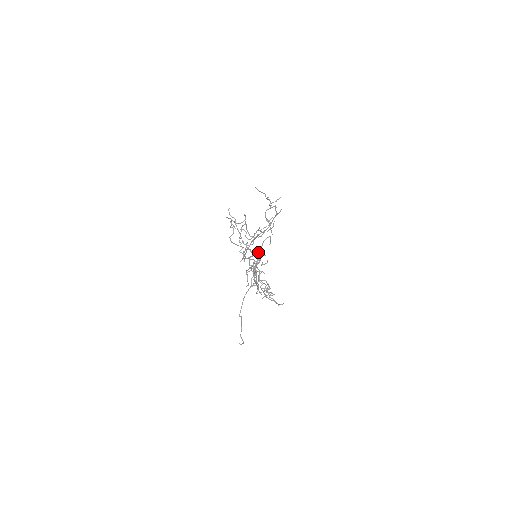
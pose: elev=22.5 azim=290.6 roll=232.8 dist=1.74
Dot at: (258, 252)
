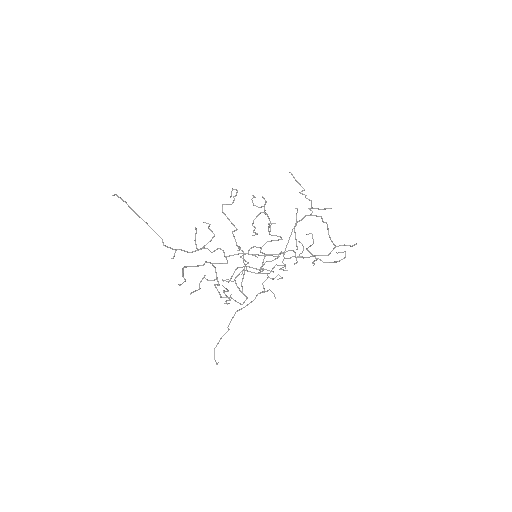
Dot at: (278, 265)
